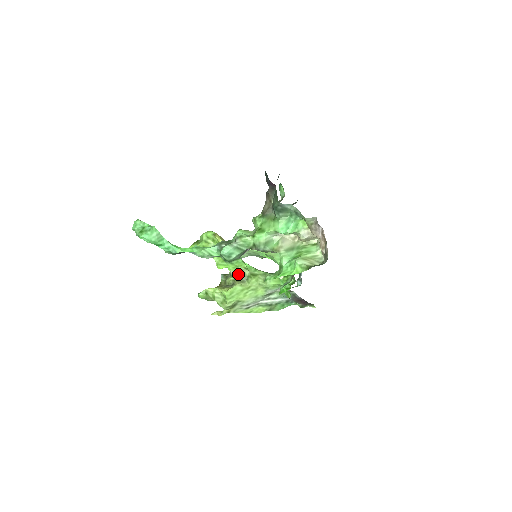
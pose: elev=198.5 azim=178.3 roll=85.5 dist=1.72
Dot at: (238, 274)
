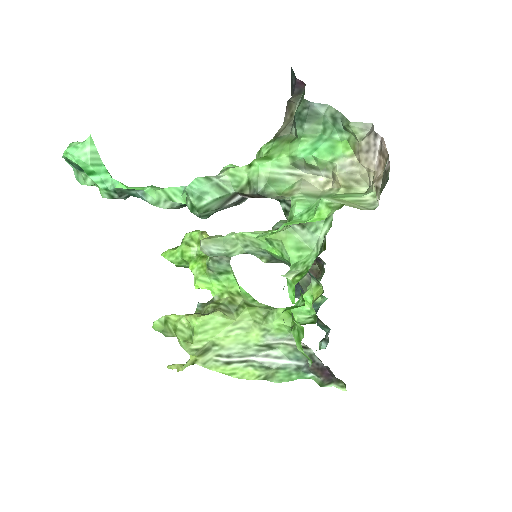
Dot at: (224, 300)
